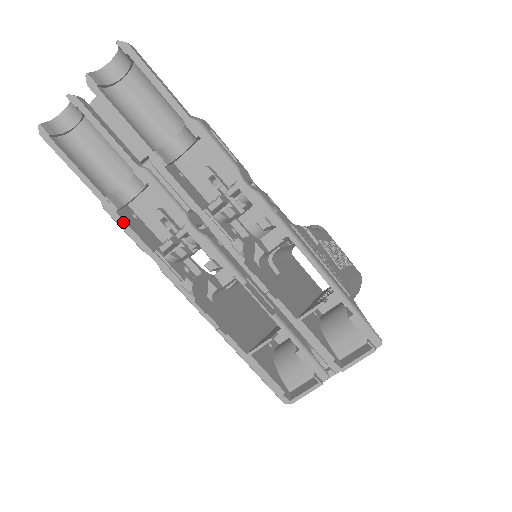
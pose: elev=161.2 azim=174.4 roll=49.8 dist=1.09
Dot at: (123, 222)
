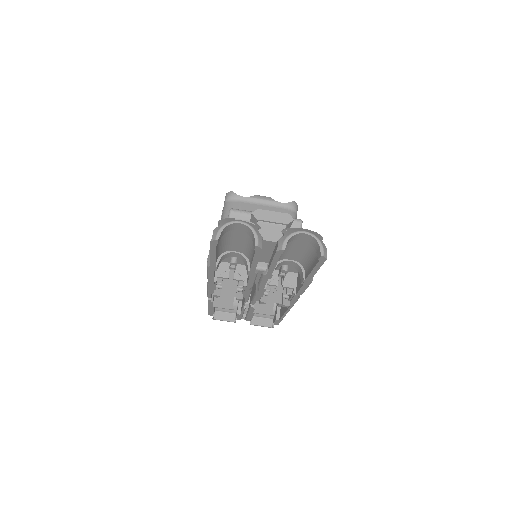
Dot at: (212, 273)
